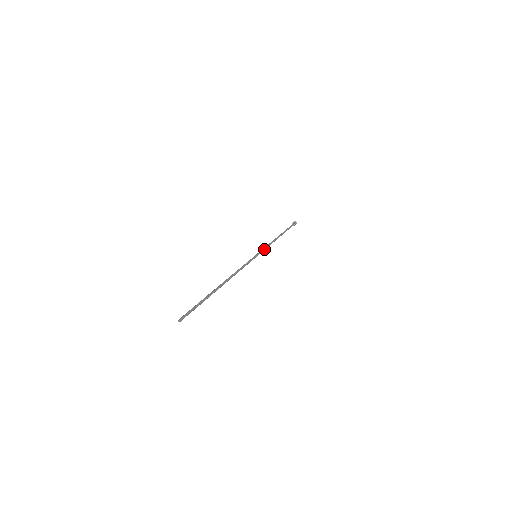
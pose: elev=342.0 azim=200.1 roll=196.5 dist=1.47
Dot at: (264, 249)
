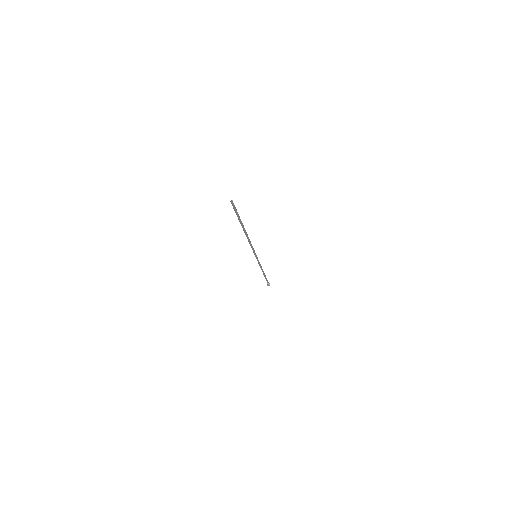
Dot at: occluded
